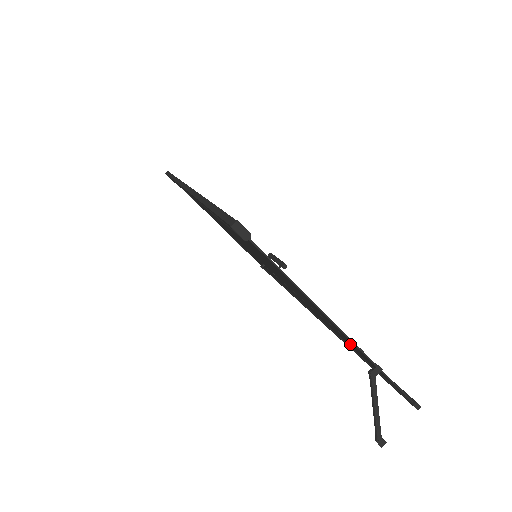
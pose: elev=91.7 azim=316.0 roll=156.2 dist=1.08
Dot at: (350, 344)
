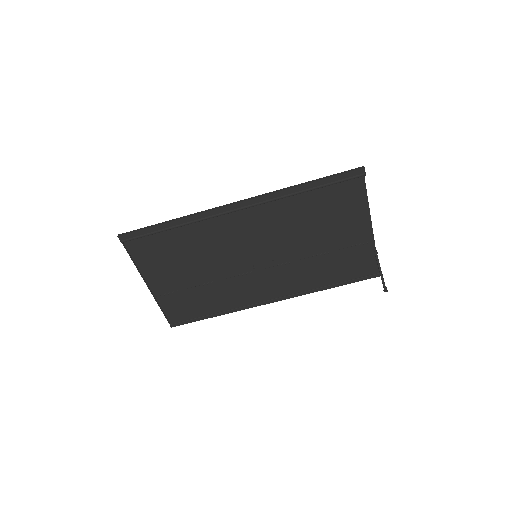
Dot at: (345, 263)
